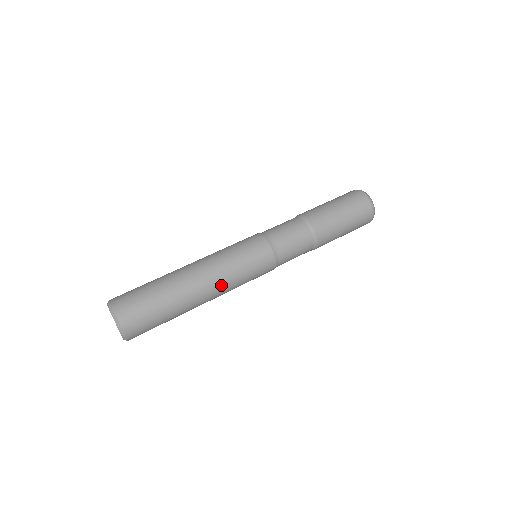
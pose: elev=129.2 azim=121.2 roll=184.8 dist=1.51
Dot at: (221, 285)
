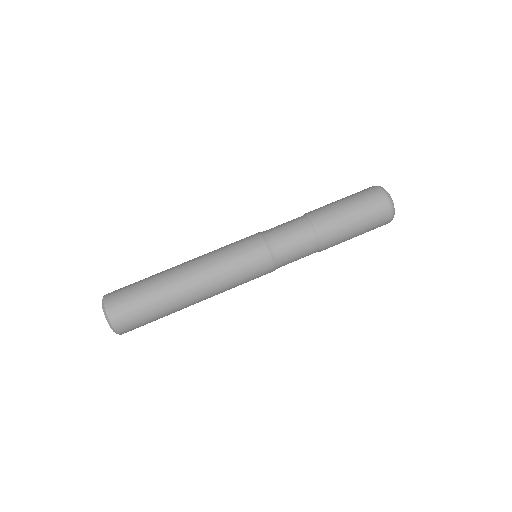
Dot at: (208, 275)
